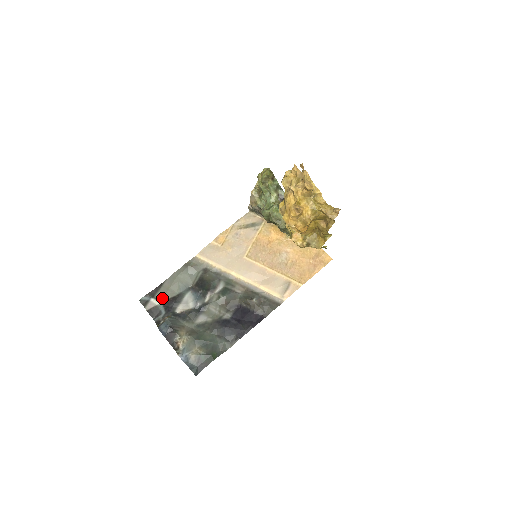
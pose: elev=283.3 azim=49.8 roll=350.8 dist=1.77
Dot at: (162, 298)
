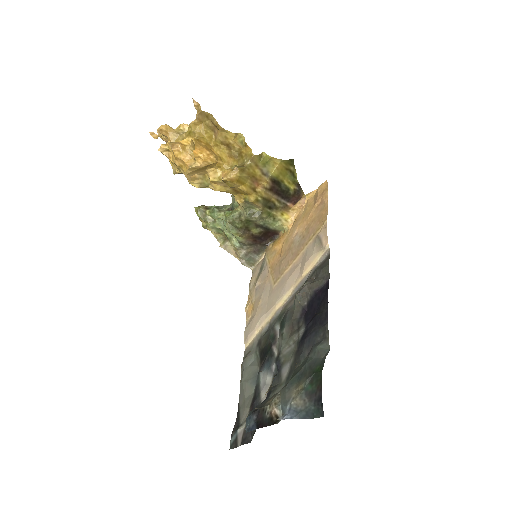
Dot at: (245, 416)
